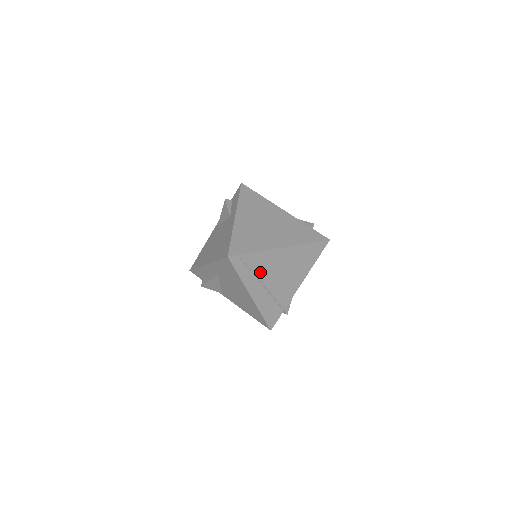
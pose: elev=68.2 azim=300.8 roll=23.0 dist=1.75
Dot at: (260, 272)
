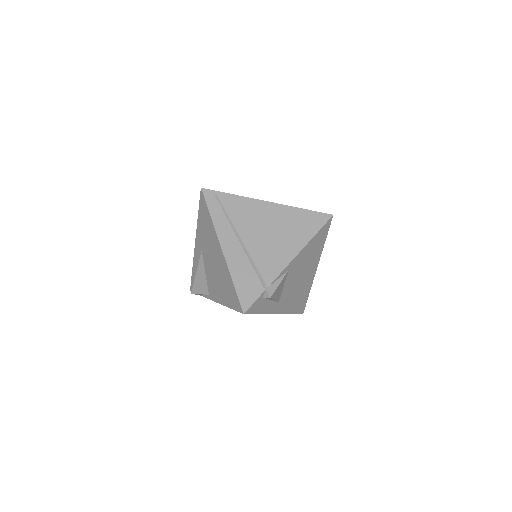
Dot at: (237, 221)
